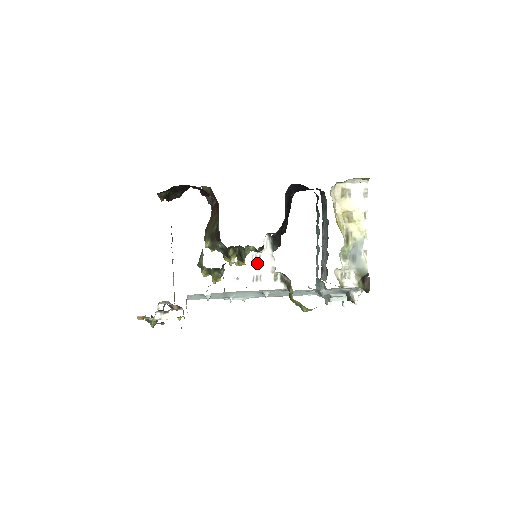
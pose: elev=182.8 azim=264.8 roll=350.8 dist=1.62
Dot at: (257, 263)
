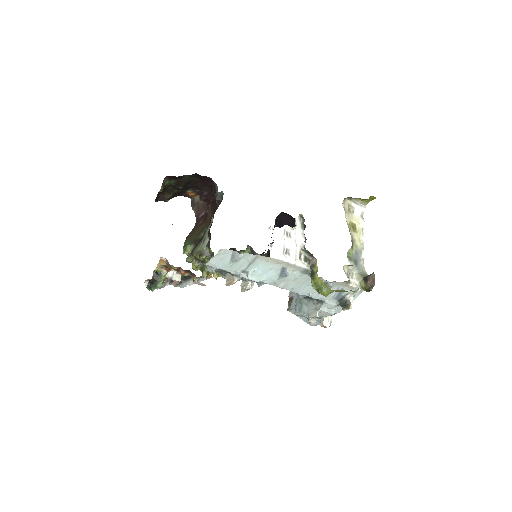
Dot at: (288, 238)
